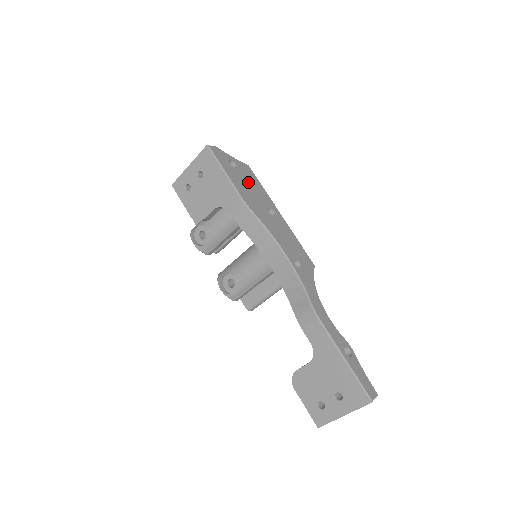
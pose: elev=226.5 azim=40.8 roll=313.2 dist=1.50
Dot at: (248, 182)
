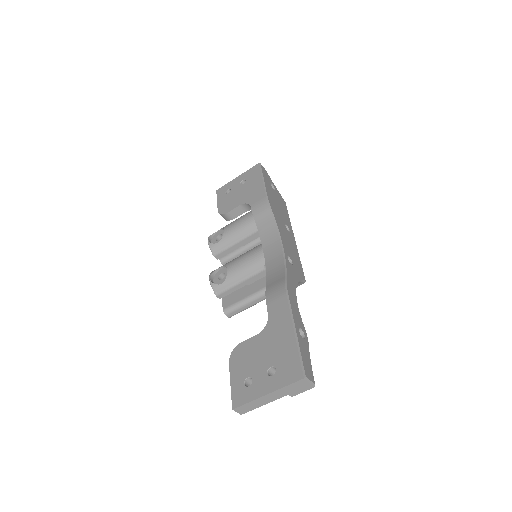
Dot at: (279, 202)
